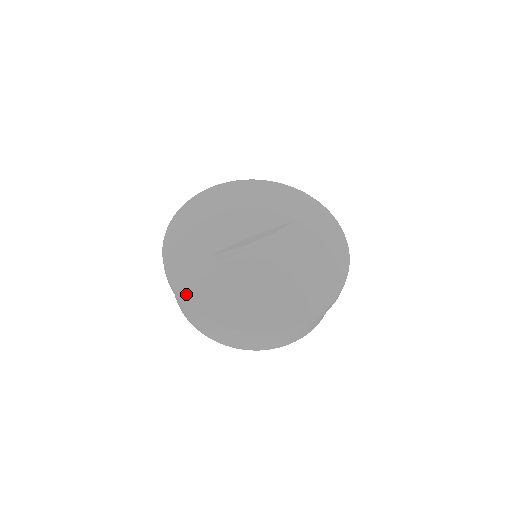
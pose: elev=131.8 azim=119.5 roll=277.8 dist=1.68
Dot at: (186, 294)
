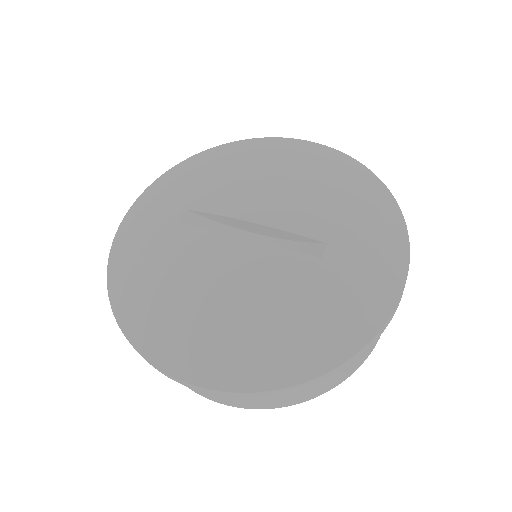
Dot at: (123, 232)
